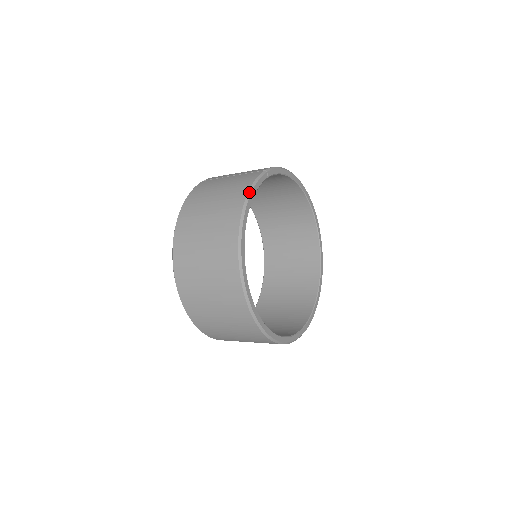
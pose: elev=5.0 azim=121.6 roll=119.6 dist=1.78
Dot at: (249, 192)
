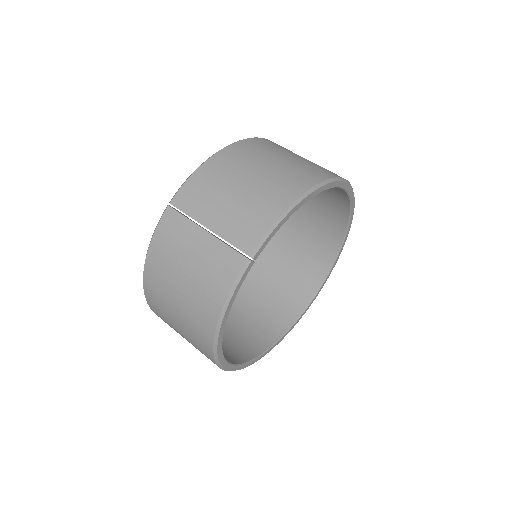
Dot at: (223, 310)
